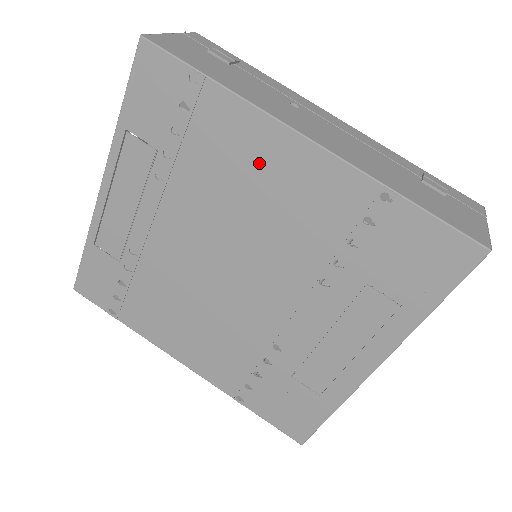
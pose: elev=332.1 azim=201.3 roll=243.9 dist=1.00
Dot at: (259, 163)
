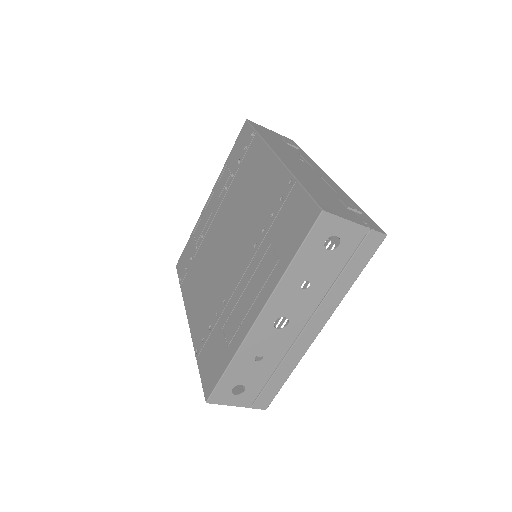
Dot at: (257, 173)
